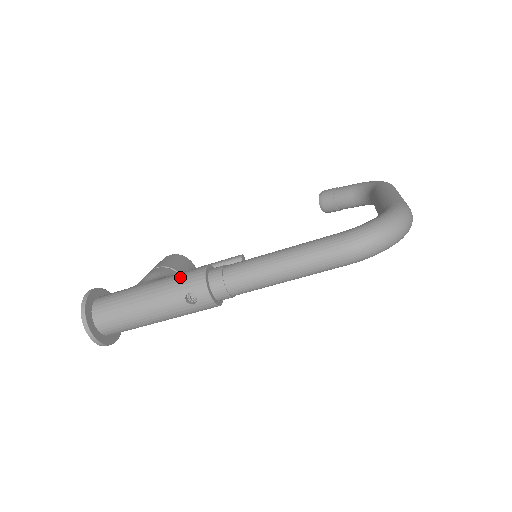
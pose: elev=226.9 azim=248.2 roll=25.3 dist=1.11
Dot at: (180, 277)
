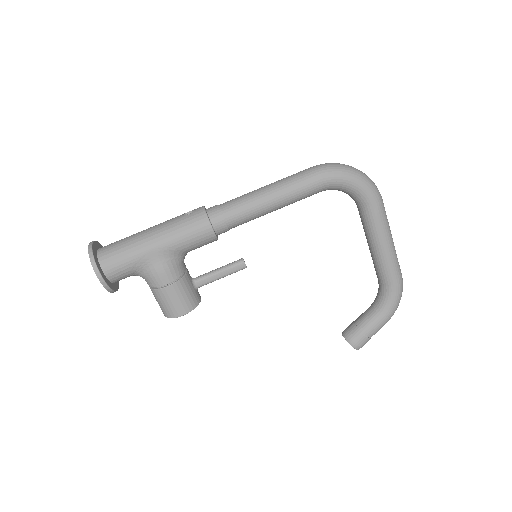
Dot at: occluded
